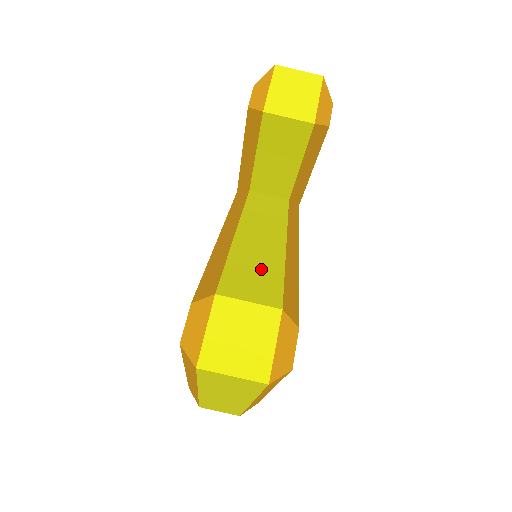
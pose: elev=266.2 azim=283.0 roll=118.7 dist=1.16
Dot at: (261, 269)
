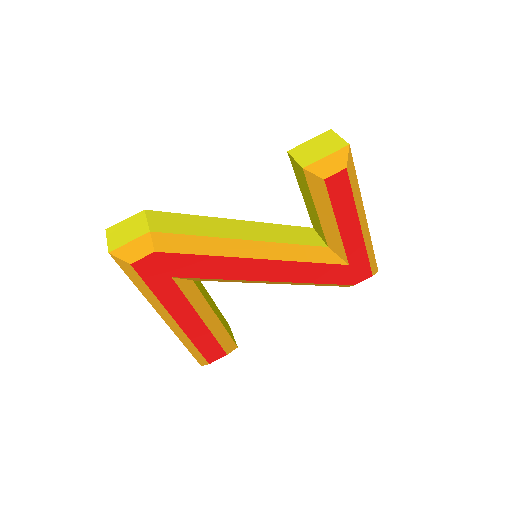
Dot at: (191, 226)
